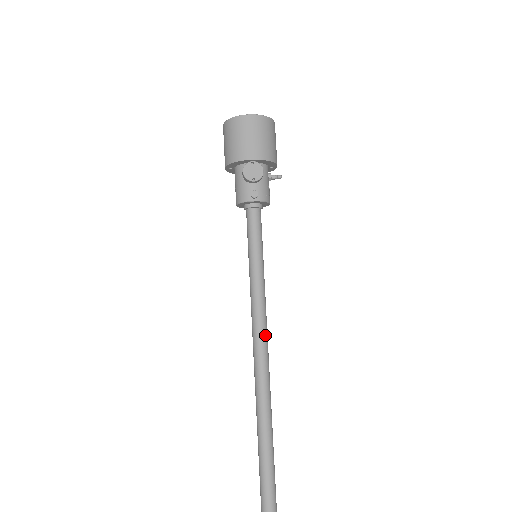
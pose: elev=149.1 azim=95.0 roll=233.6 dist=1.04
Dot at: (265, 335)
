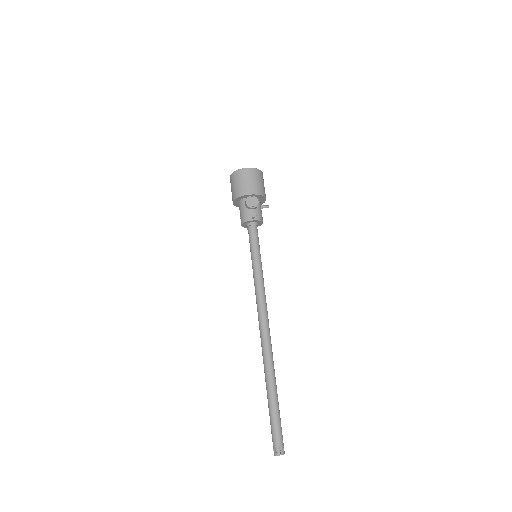
Dot at: (265, 305)
